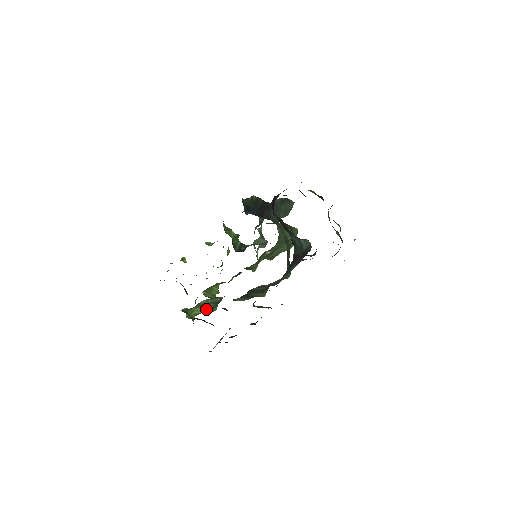
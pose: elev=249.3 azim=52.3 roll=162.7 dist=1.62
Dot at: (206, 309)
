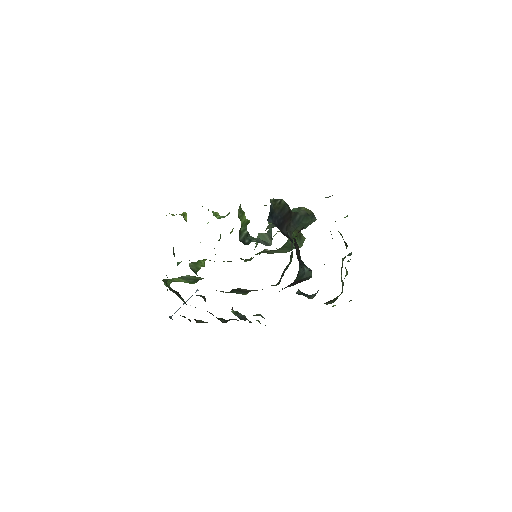
Dot at: (185, 281)
